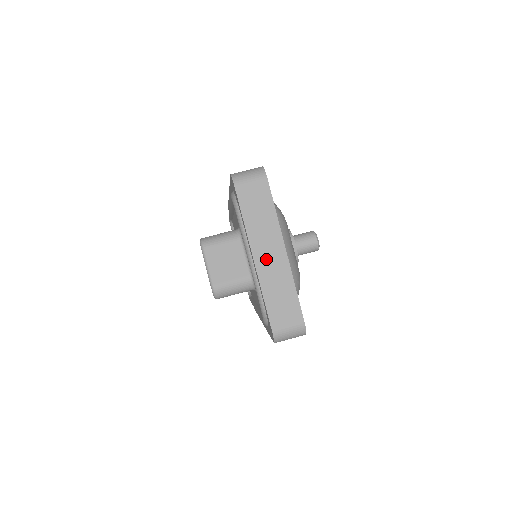
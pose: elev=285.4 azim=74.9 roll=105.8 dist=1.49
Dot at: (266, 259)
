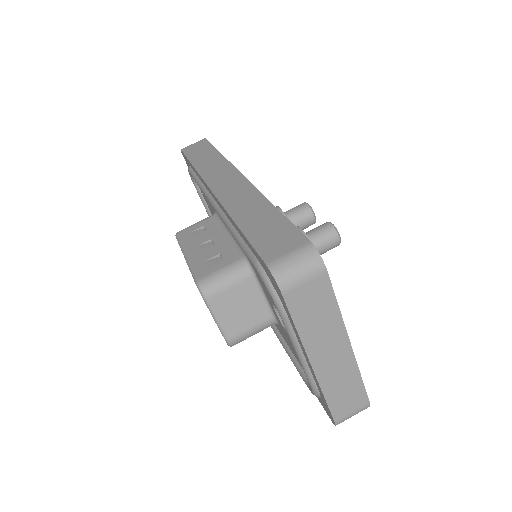
Dot at: (327, 361)
